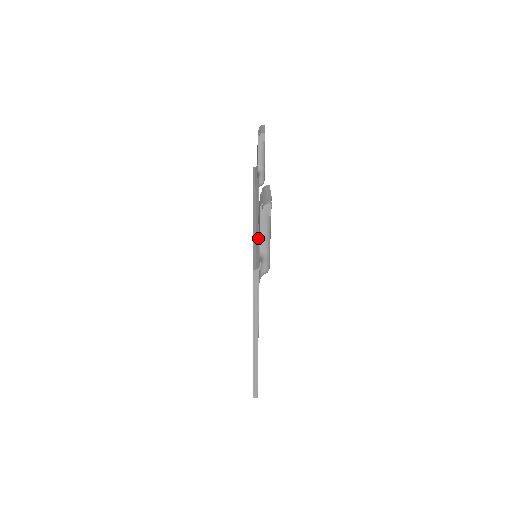
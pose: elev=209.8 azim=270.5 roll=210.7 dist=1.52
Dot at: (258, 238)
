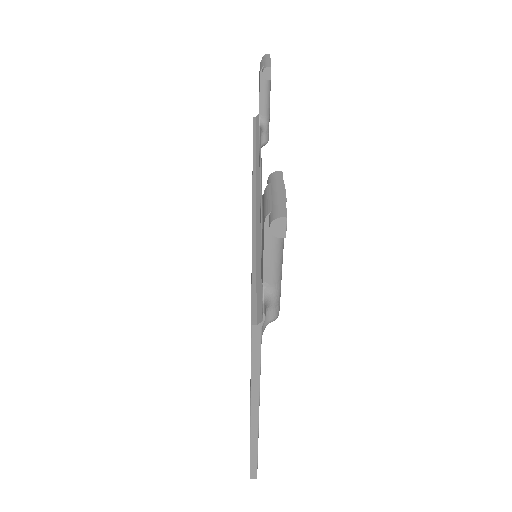
Dot at: (260, 253)
